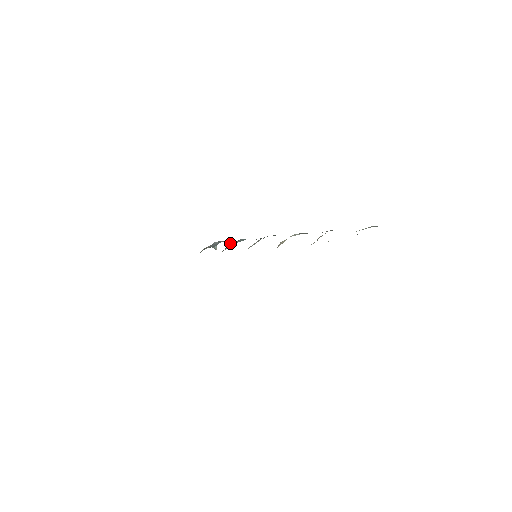
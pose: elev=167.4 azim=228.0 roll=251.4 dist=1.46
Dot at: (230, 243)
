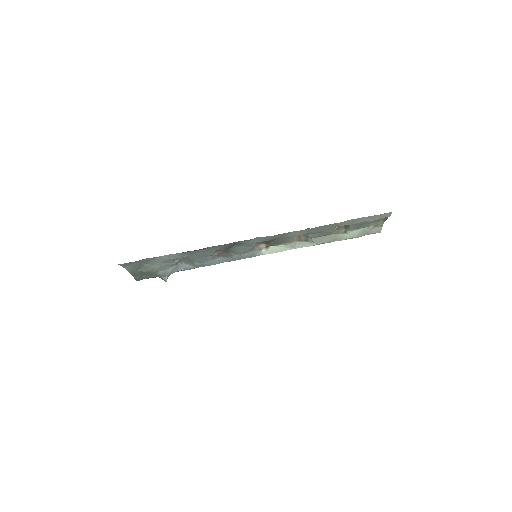
Dot at: (217, 251)
